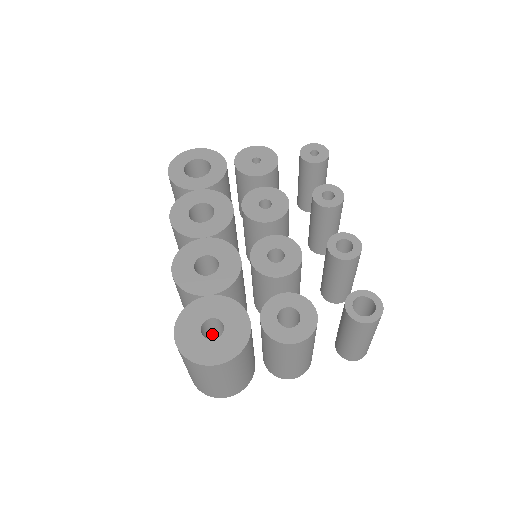
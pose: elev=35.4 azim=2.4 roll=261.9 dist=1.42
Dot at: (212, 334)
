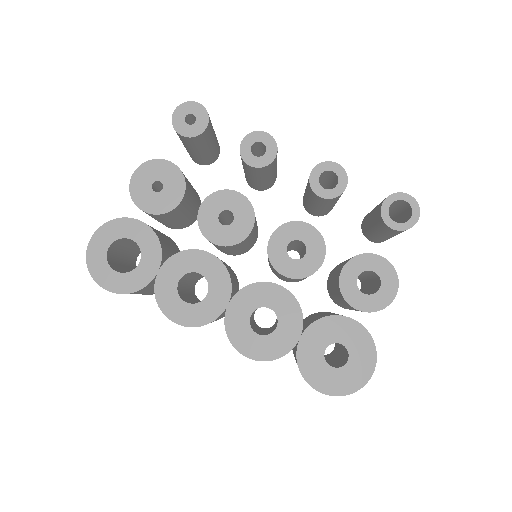
Dot at: occluded
